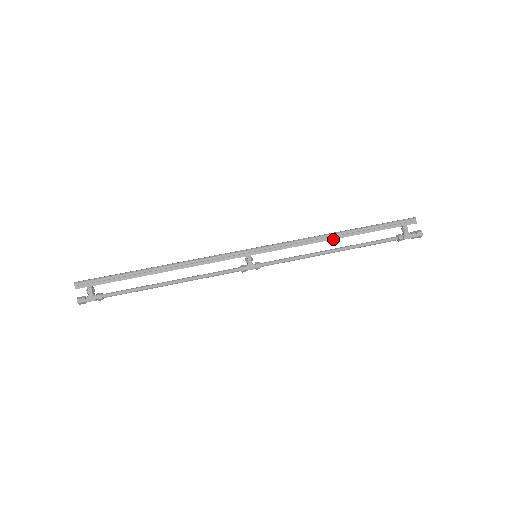
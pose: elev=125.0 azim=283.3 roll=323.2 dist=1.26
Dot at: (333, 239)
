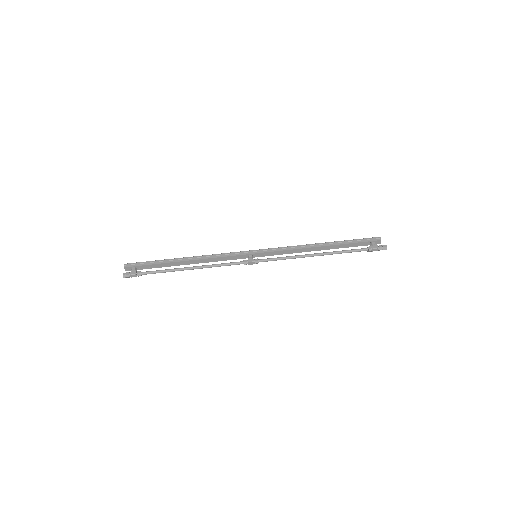
Dot at: (315, 247)
